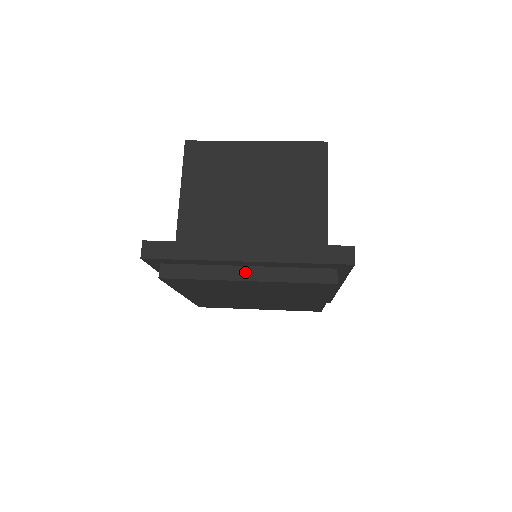
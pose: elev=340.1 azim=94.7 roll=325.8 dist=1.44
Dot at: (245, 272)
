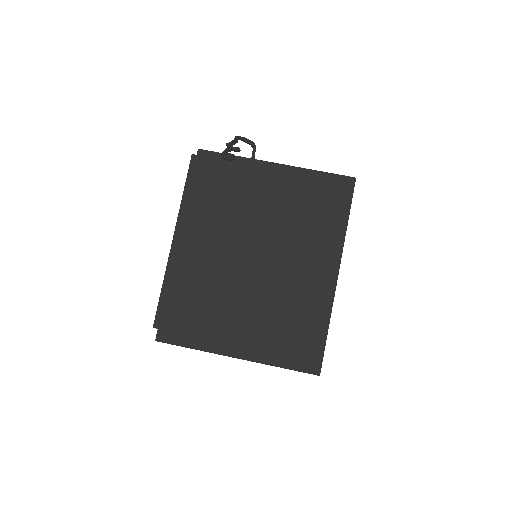
Dot at: occluded
